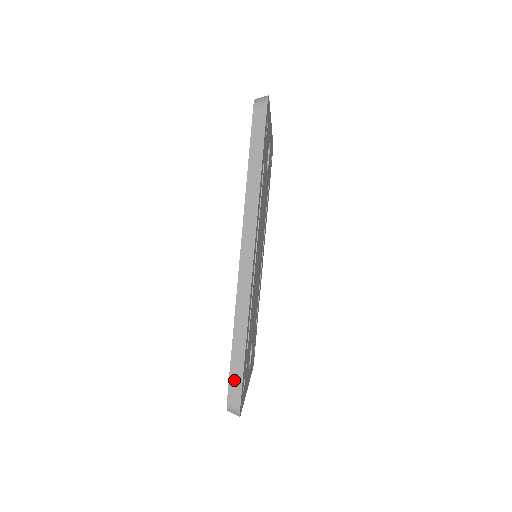
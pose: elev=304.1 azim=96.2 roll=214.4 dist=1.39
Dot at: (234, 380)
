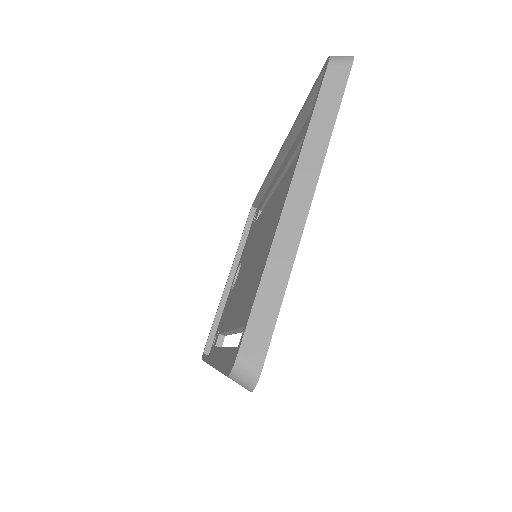
Dot at: occluded
